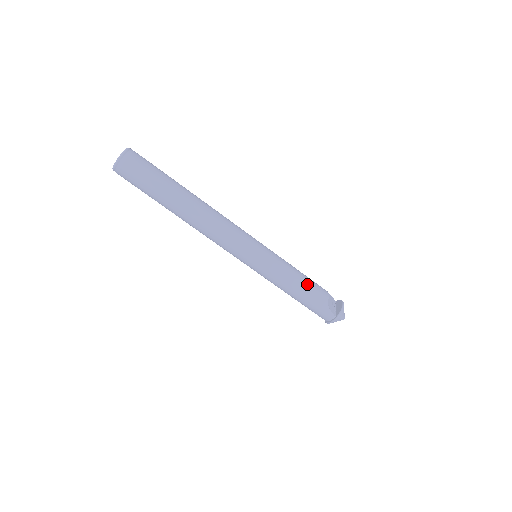
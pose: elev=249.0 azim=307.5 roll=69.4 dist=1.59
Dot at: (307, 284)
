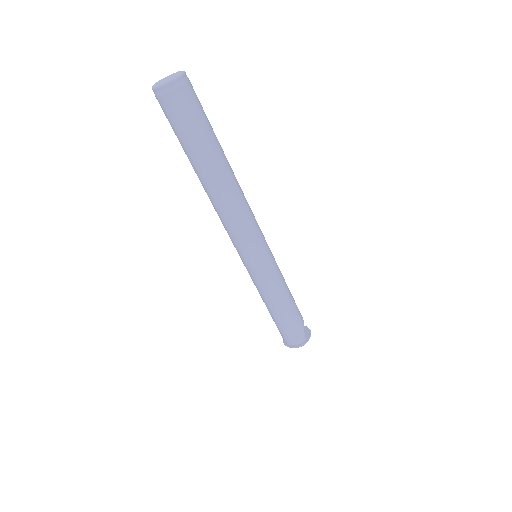
Dot at: (293, 299)
